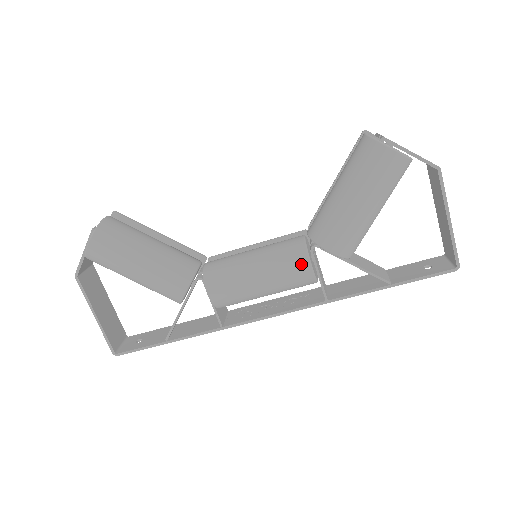
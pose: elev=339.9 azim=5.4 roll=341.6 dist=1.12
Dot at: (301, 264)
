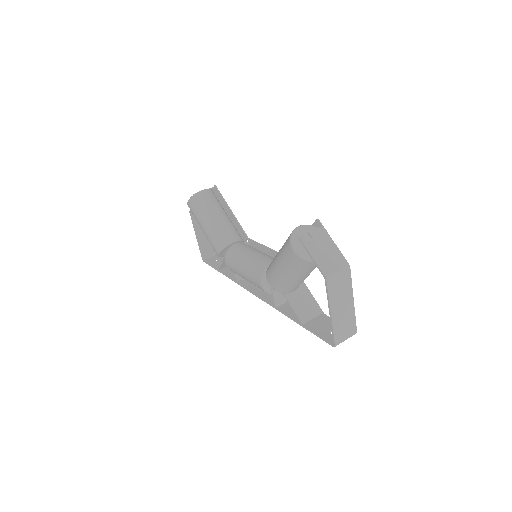
Dot at: (258, 279)
